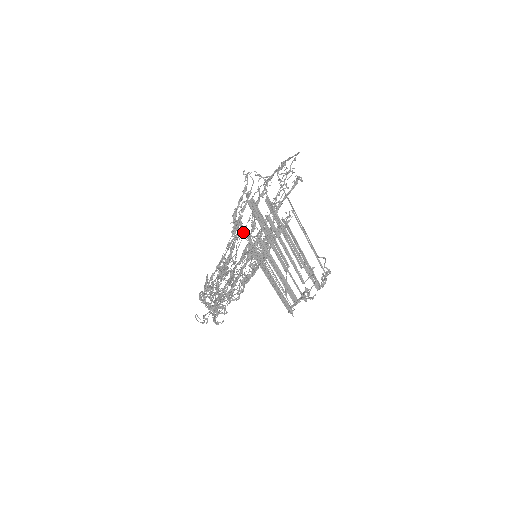
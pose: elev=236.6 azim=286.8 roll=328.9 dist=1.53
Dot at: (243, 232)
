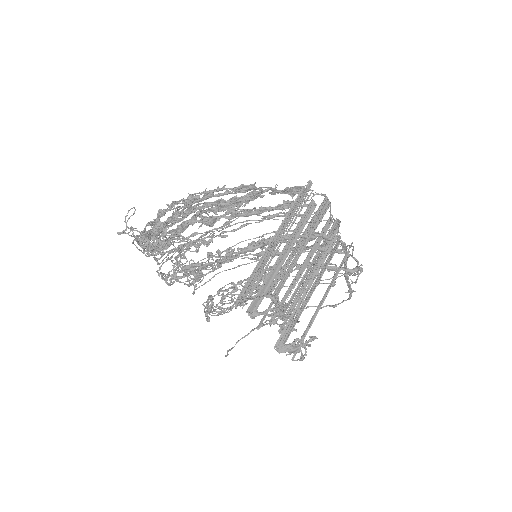
Dot at: occluded
